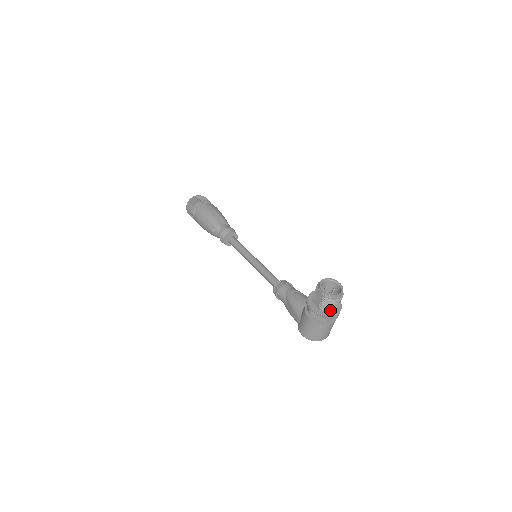
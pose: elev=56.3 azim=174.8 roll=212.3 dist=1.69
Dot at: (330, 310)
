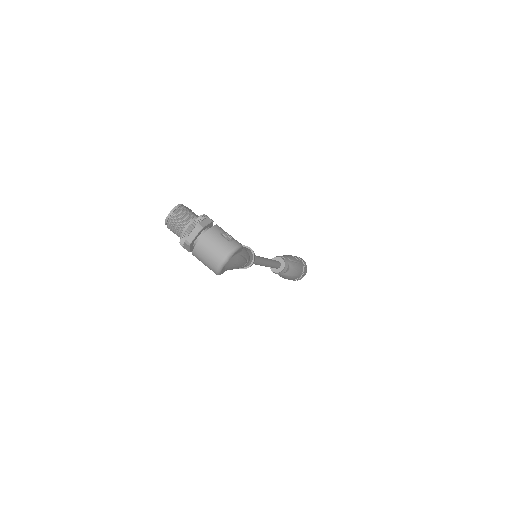
Dot at: (182, 231)
